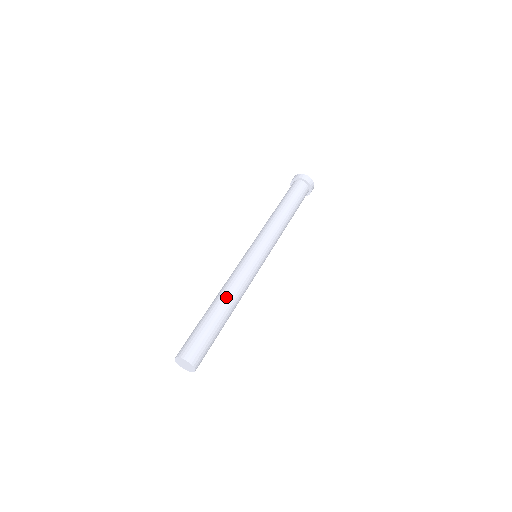
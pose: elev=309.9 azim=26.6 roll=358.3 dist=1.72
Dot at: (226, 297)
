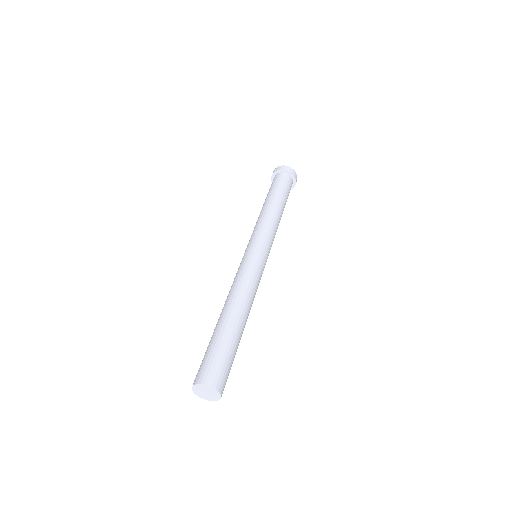
Dot at: (227, 304)
